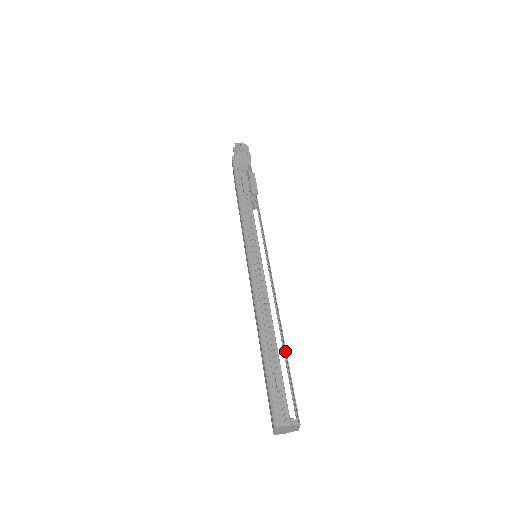
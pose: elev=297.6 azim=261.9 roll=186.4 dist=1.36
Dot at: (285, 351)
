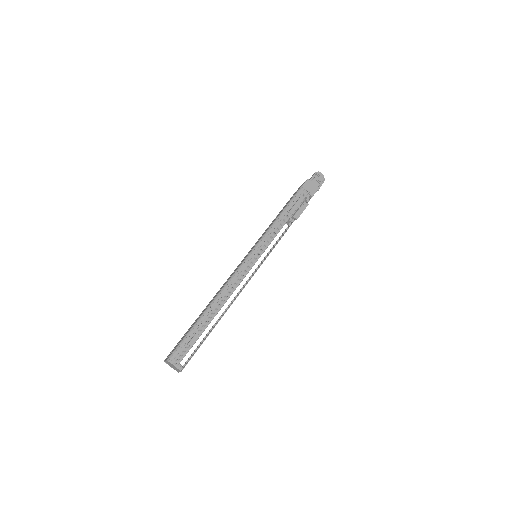
Dot at: (214, 327)
